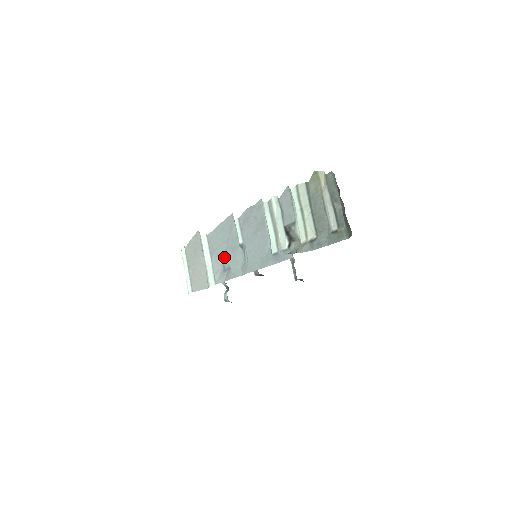
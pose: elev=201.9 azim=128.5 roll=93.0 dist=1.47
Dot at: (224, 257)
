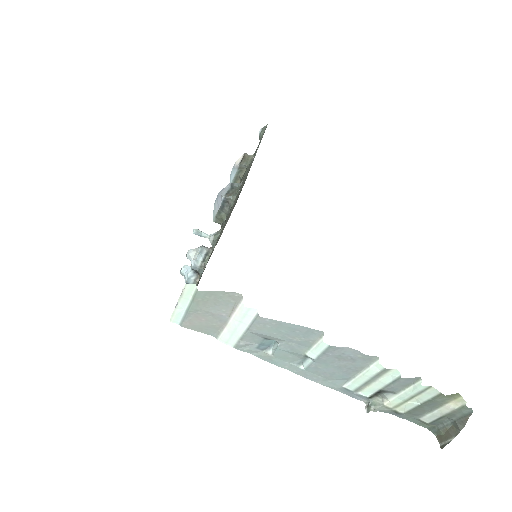
Dot at: (268, 340)
